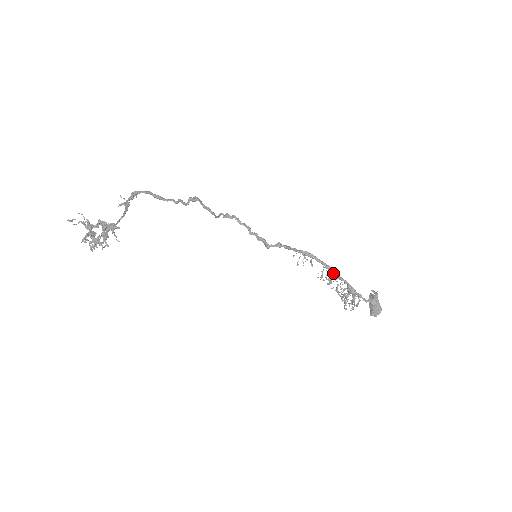
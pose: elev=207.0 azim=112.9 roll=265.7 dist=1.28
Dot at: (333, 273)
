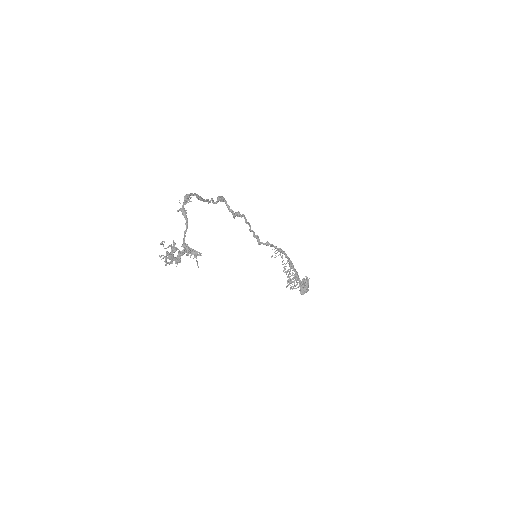
Dot at: (292, 266)
